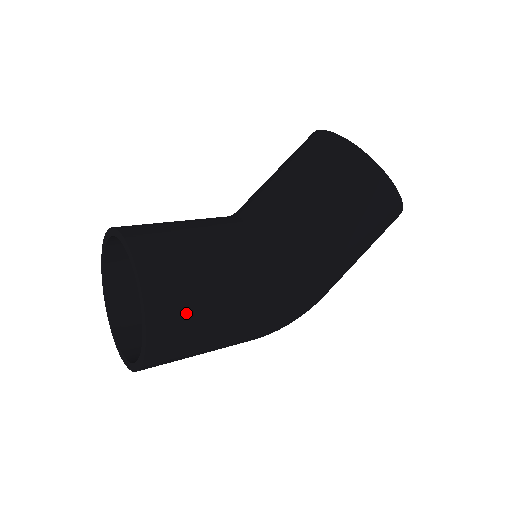
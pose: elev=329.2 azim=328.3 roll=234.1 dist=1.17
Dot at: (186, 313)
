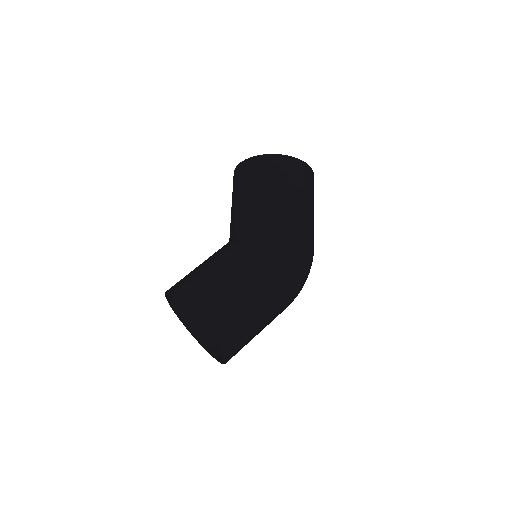
Dot at: (208, 293)
